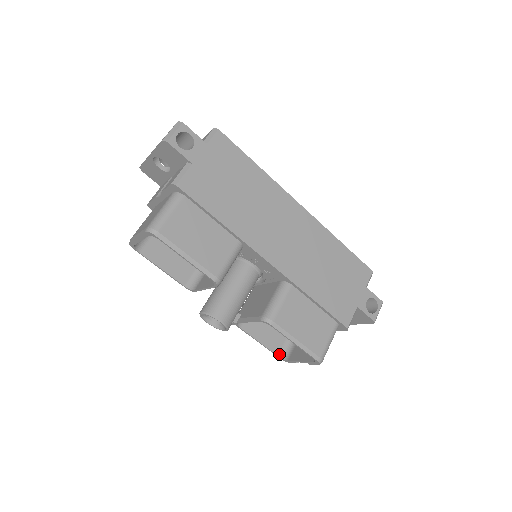
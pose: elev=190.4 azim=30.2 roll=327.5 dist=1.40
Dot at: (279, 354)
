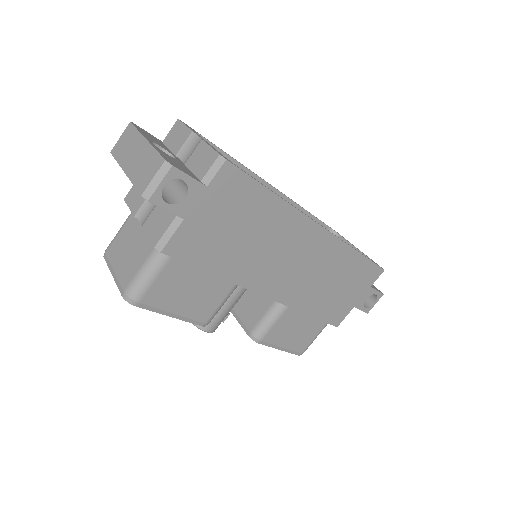
Dot at: occluded
